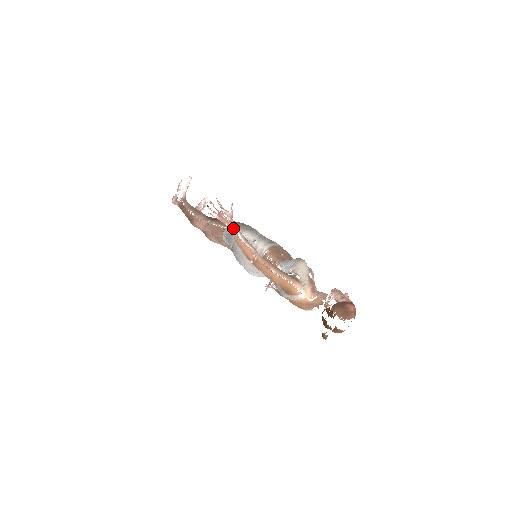
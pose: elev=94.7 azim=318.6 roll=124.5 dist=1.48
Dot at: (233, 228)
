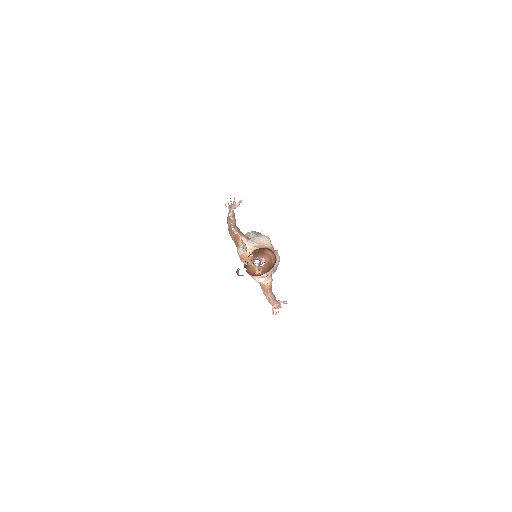
Dot at: (231, 210)
